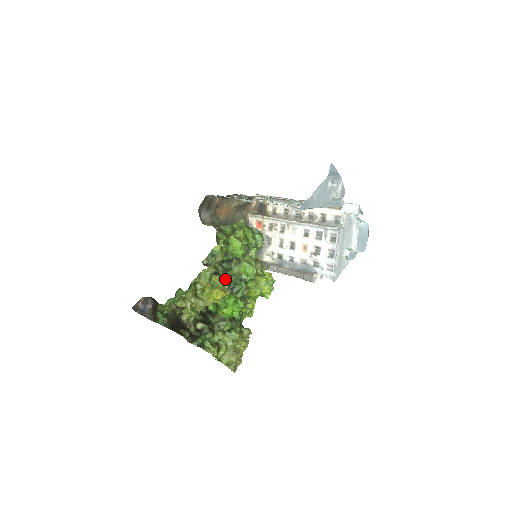
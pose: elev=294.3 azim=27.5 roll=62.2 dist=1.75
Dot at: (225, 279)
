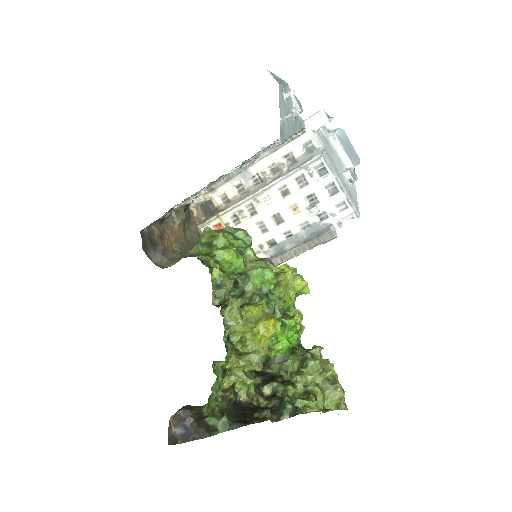
Dot at: (258, 303)
